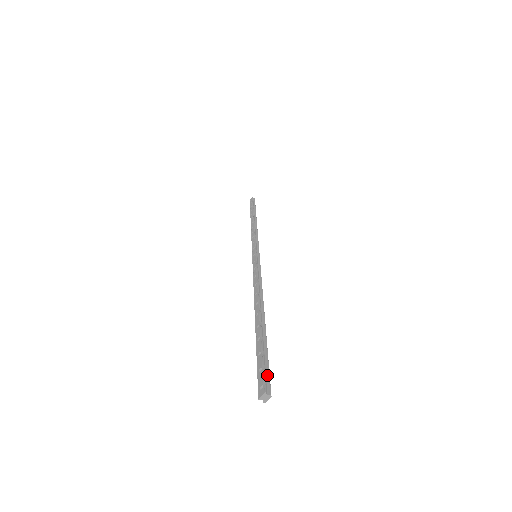
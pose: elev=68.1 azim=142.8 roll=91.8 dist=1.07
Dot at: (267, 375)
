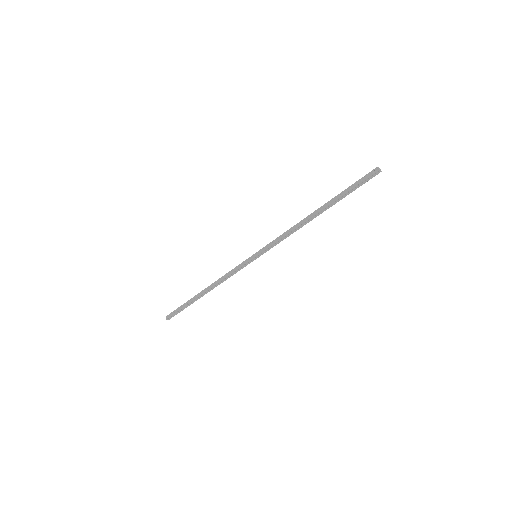
Dot at: (367, 176)
